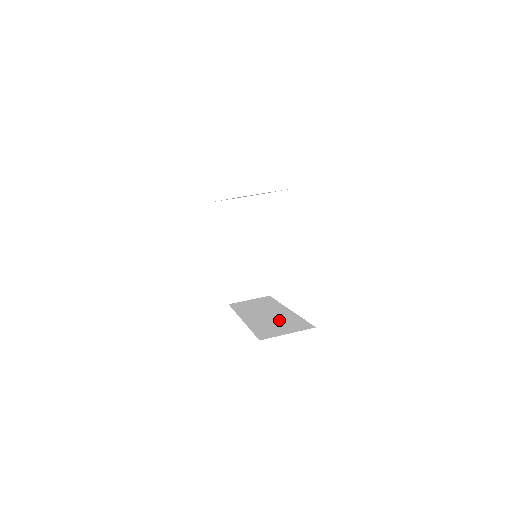
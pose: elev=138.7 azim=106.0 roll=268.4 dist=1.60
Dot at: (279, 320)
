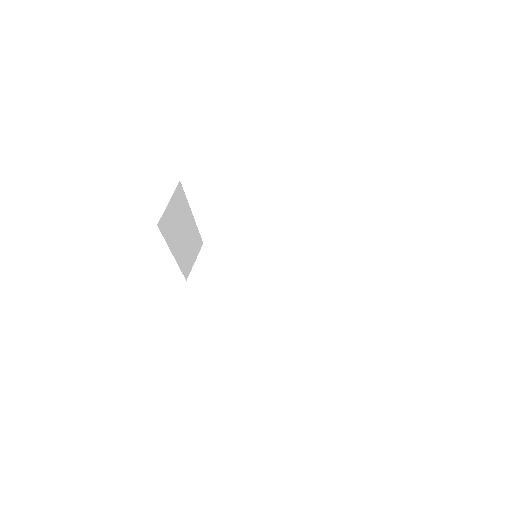
Dot at: (290, 285)
